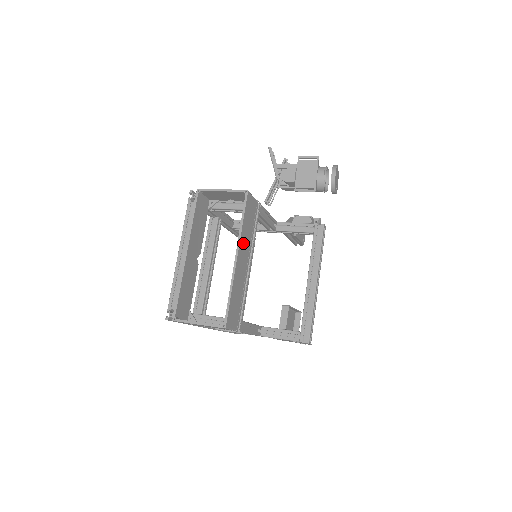
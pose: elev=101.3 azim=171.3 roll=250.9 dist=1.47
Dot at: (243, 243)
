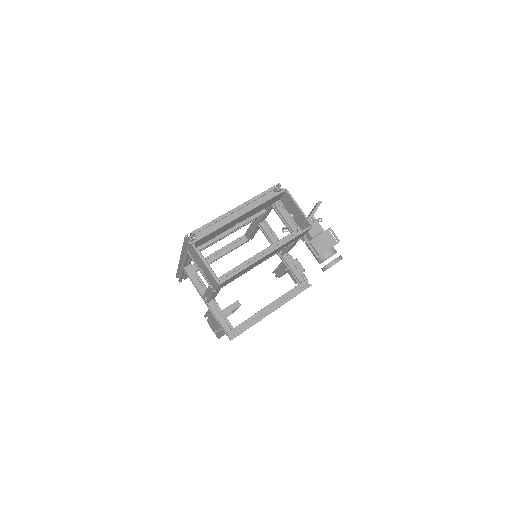
Dot at: (277, 249)
